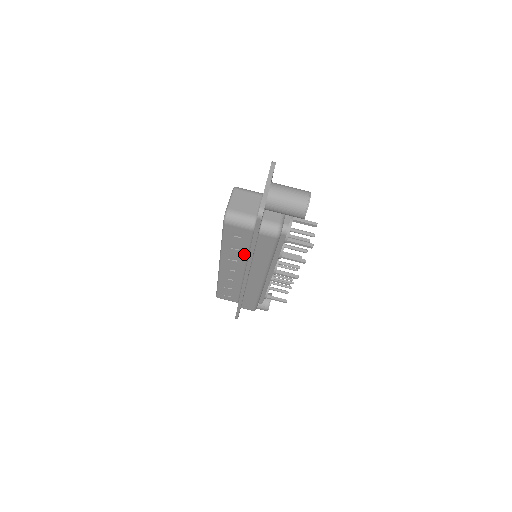
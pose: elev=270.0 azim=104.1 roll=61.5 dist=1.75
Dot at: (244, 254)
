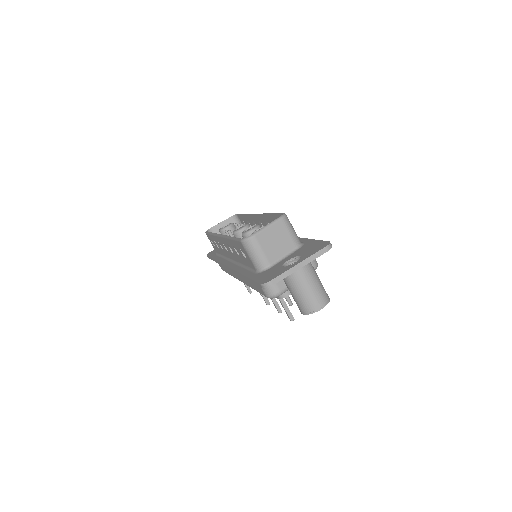
Dot at: (240, 260)
